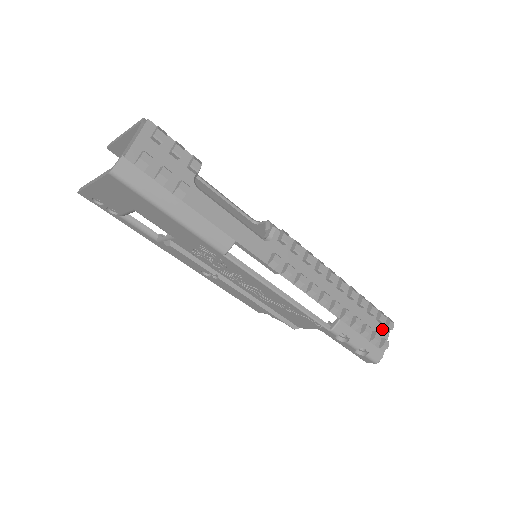
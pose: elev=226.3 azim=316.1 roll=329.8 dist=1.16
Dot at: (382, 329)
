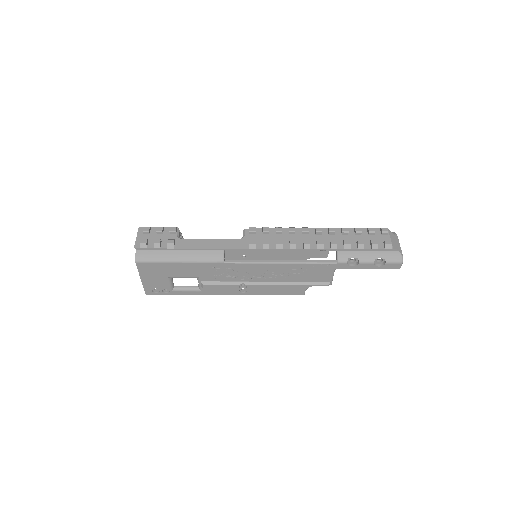
Dot at: (380, 237)
